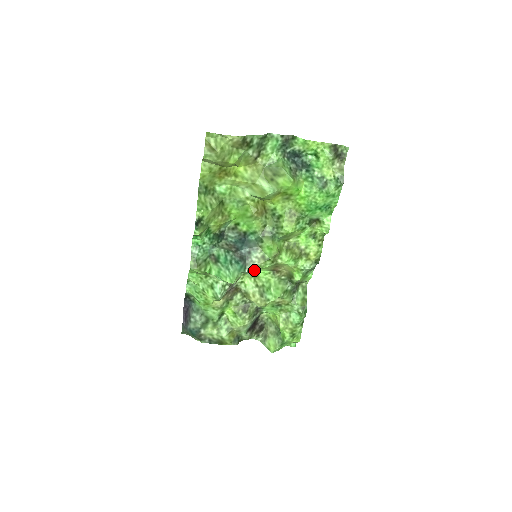
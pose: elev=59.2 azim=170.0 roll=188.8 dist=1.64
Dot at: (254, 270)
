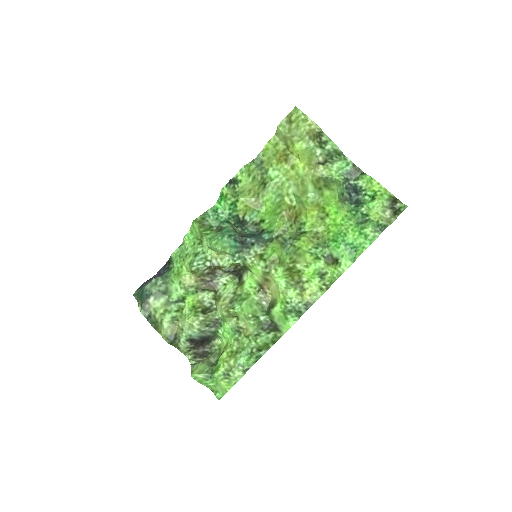
Dot at: (244, 277)
